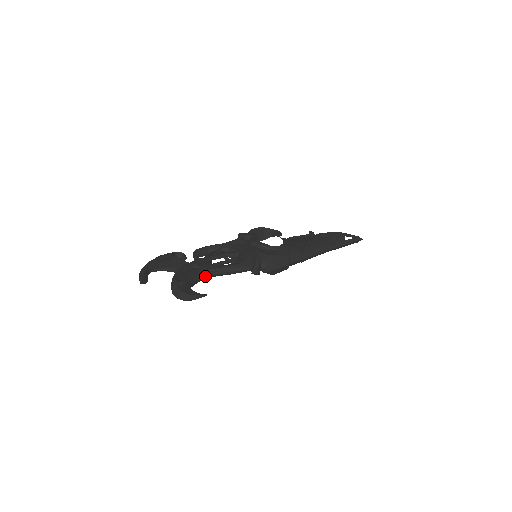
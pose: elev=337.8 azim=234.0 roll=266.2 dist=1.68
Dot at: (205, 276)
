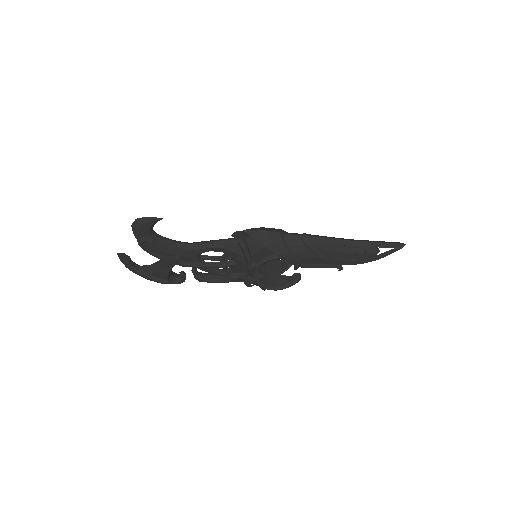
Dot at: (180, 242)
